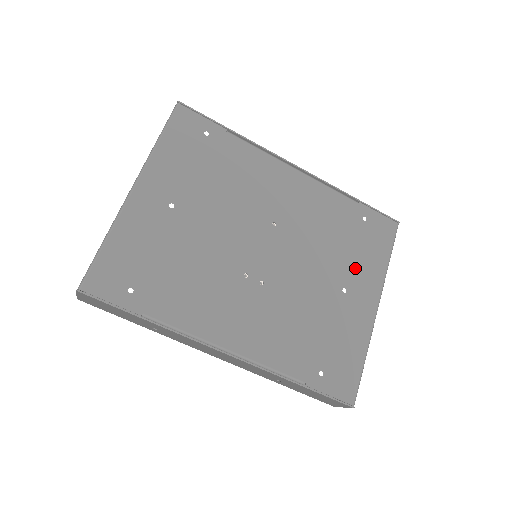
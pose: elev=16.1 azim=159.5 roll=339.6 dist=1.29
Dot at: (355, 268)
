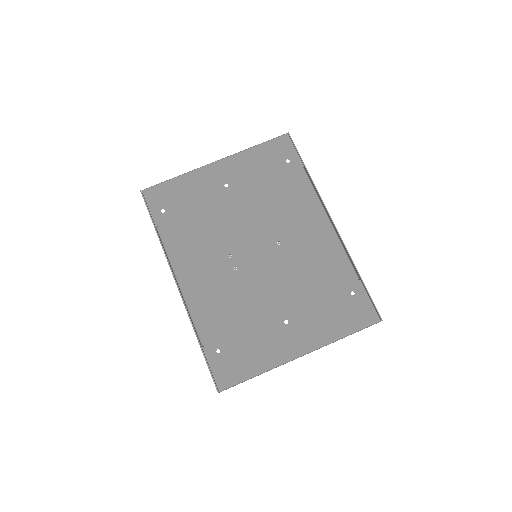
Dot at: (310, 316)
